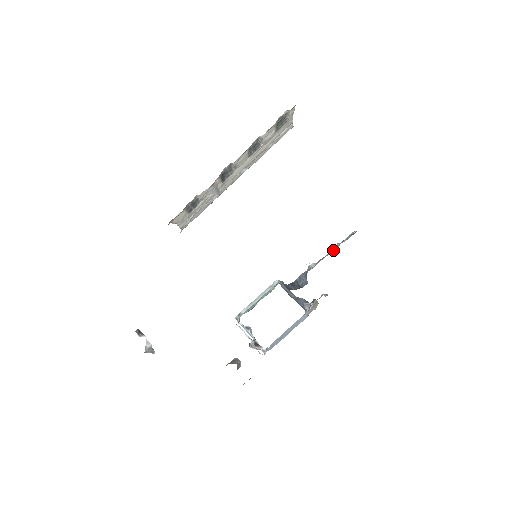
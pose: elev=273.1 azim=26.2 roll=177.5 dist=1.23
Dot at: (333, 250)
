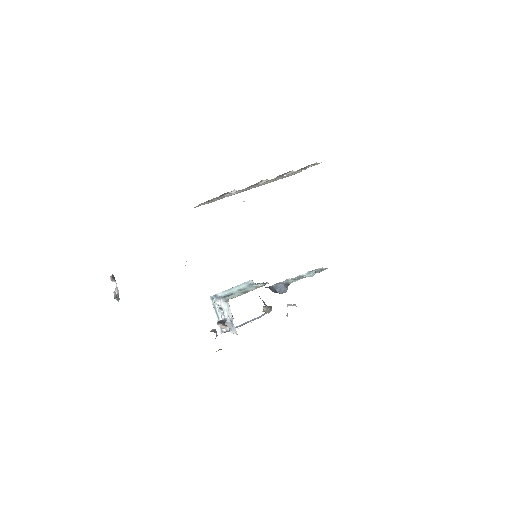
Dot at: (304, 275)
